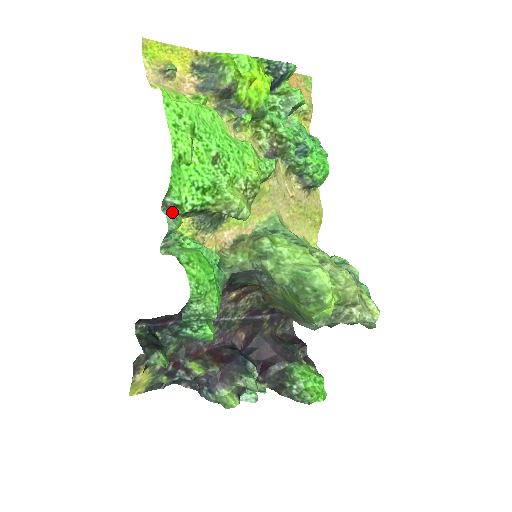
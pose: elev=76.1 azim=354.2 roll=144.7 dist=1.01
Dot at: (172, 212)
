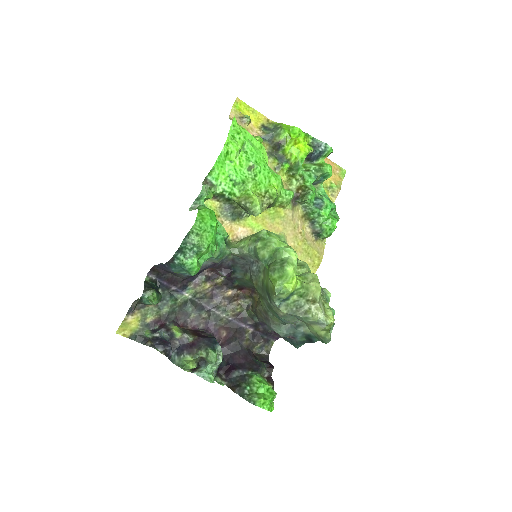
Dot at: (208, 187)
